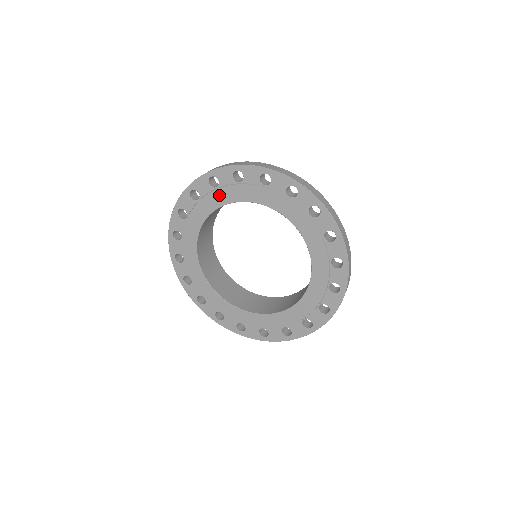
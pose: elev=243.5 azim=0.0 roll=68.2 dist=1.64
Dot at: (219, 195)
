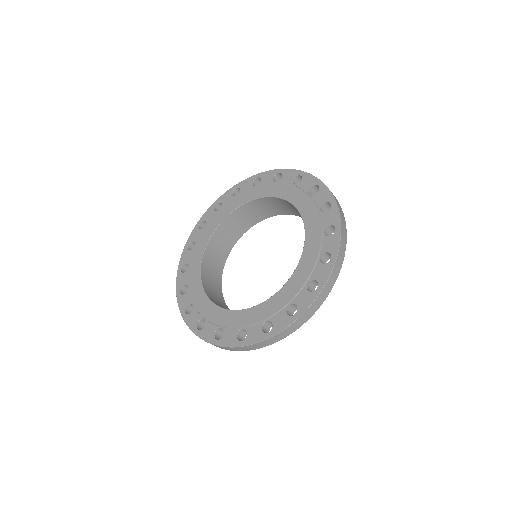
Dot at: (273, 188)
